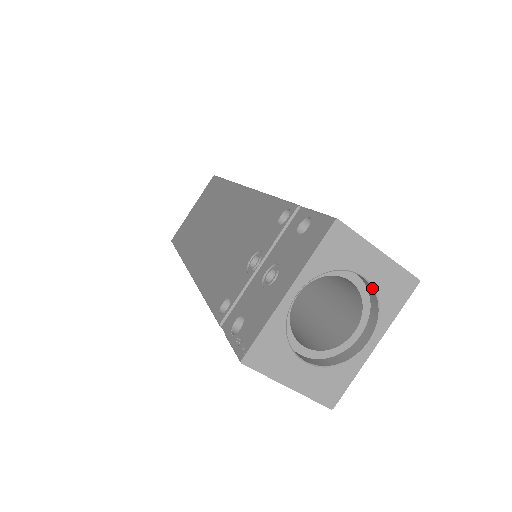
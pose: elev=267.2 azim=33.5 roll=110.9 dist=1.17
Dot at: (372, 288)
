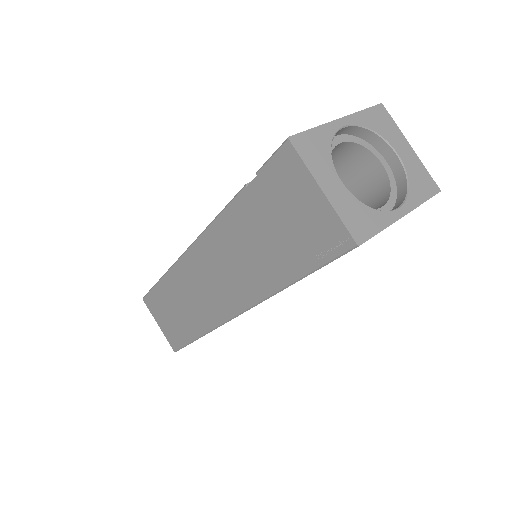
Dot at: (403, 169)
